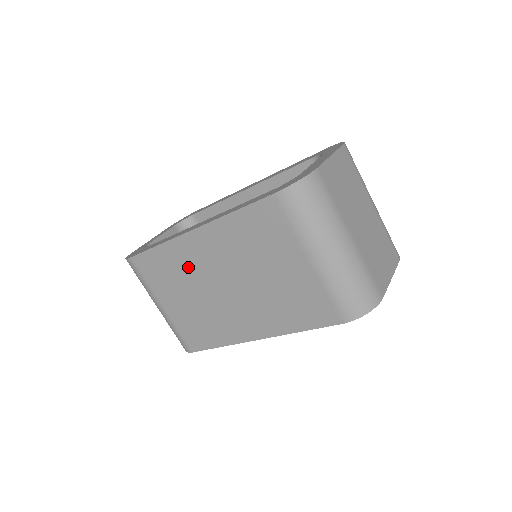
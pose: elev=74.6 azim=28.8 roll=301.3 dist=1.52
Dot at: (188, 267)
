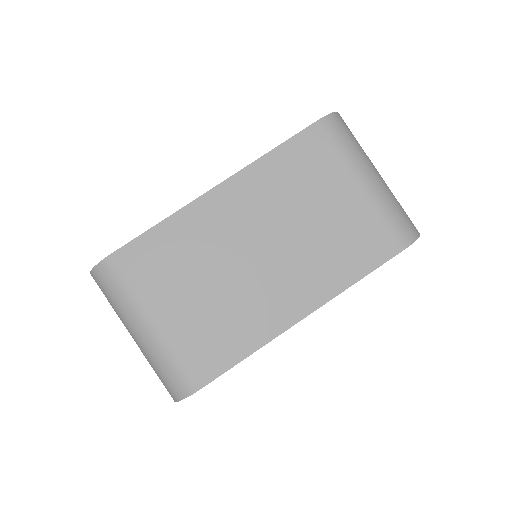
Dot at: (206, 240)
